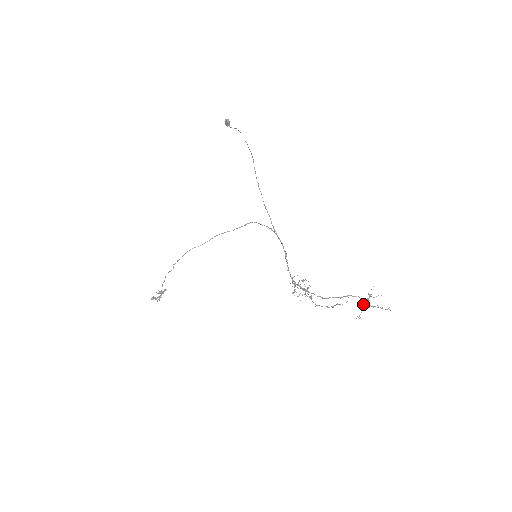
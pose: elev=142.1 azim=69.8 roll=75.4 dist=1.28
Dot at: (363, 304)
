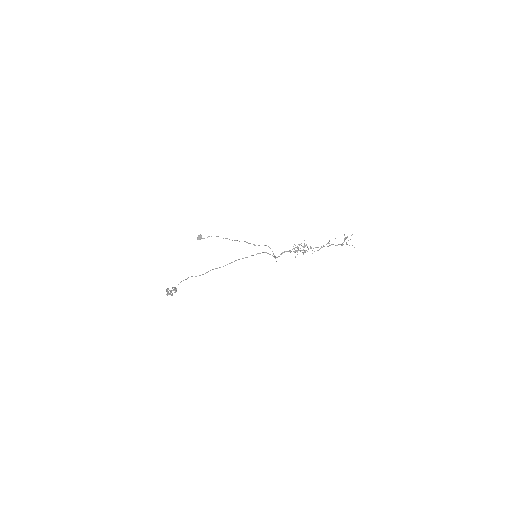
Dot at: (343, 244)
